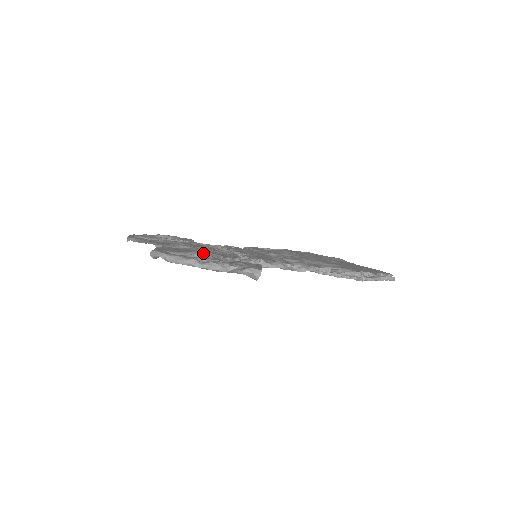
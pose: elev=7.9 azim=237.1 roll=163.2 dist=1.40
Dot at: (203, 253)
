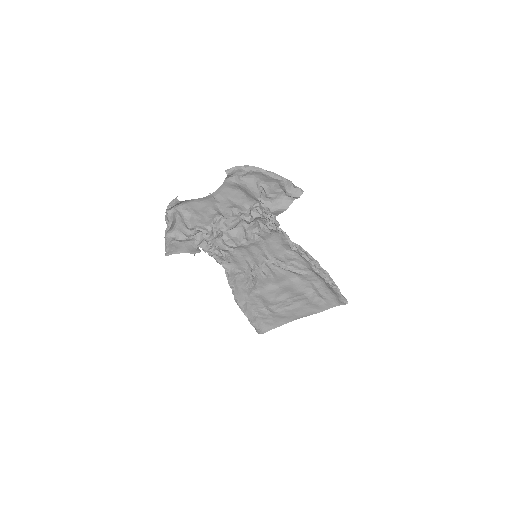
Dot at: (248, 198)
